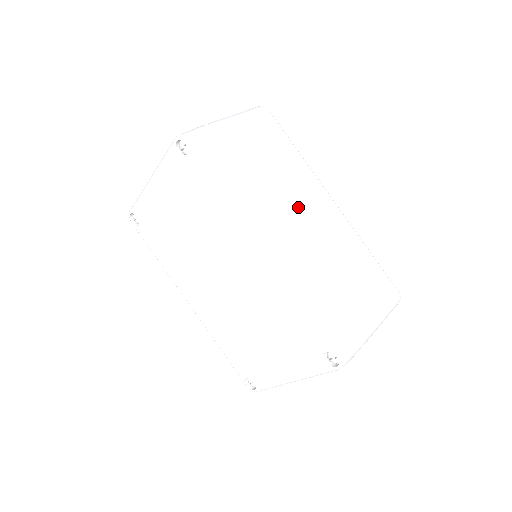
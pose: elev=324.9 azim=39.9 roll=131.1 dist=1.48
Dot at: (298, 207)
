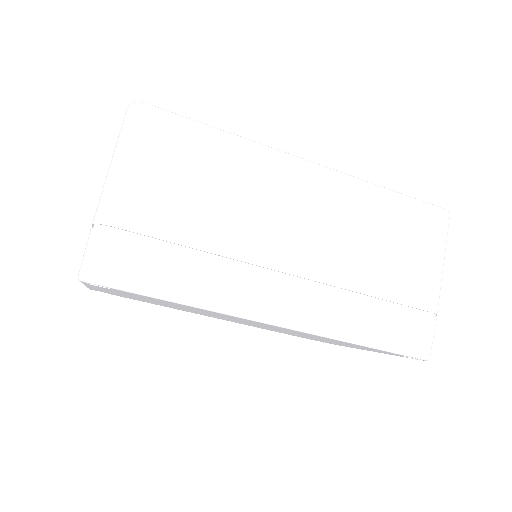
Dot at: (280, 225)
